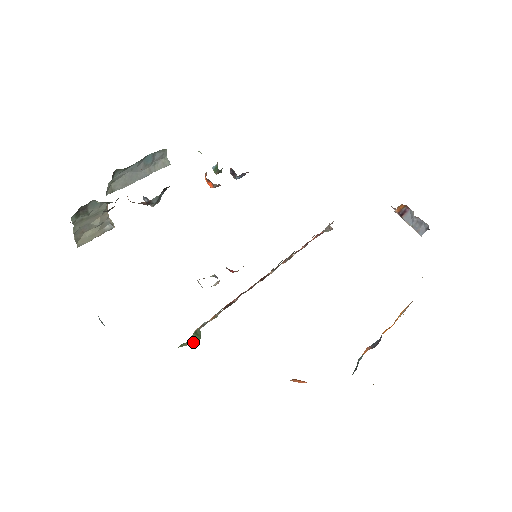
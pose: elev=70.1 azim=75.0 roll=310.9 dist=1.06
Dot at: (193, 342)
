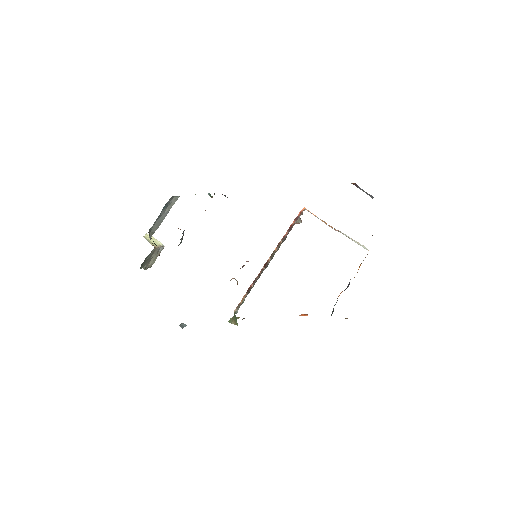
Dot at: (235, 323)
